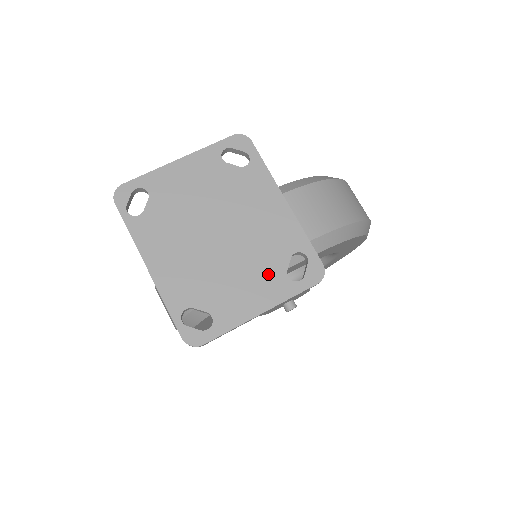
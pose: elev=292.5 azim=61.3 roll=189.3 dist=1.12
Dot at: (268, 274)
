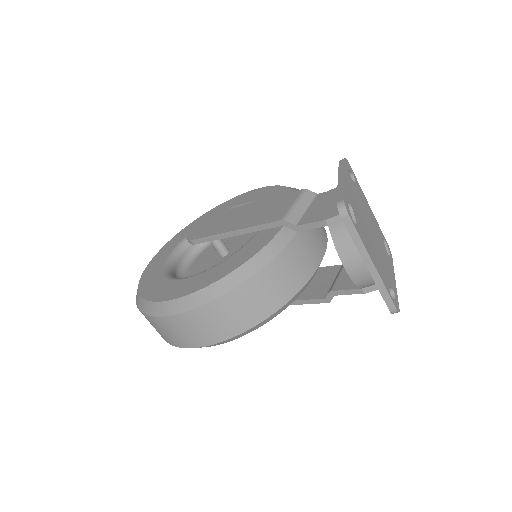
Dot at: (387, 256)
